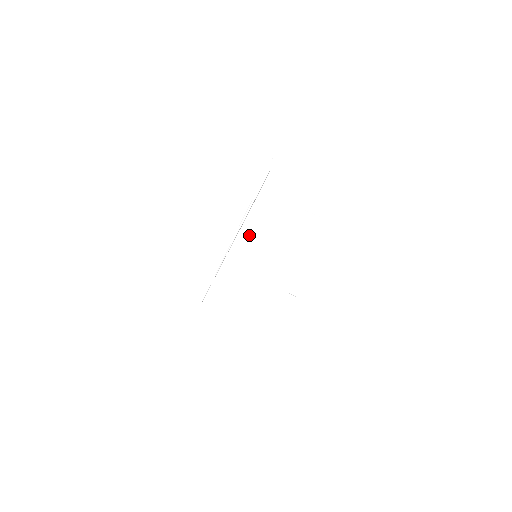
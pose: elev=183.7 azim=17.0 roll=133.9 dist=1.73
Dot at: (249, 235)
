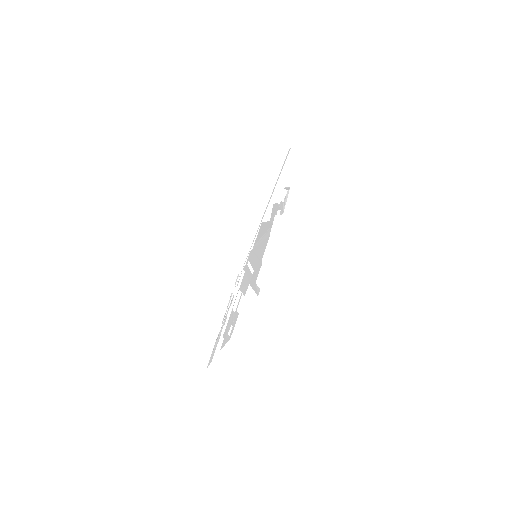
Dot at: (258, 235)
